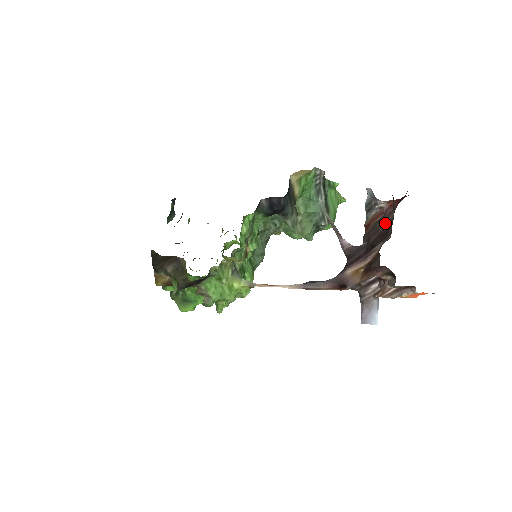
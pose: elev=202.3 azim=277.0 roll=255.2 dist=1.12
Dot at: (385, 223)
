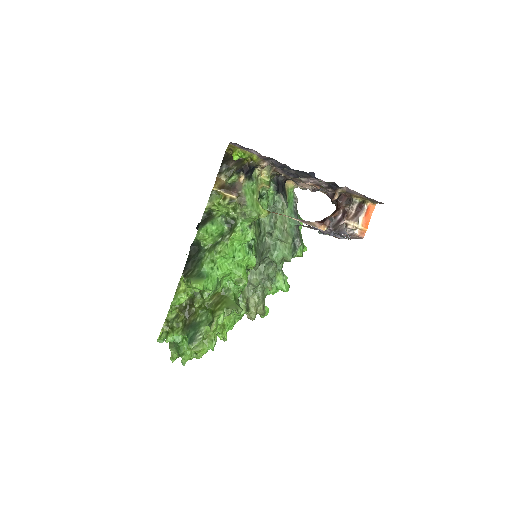
Dot at: occluded
